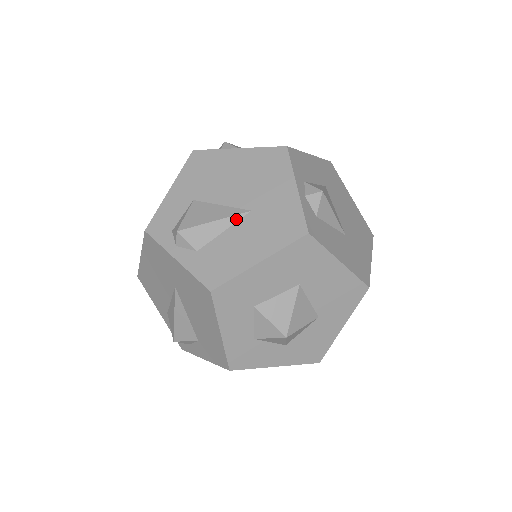
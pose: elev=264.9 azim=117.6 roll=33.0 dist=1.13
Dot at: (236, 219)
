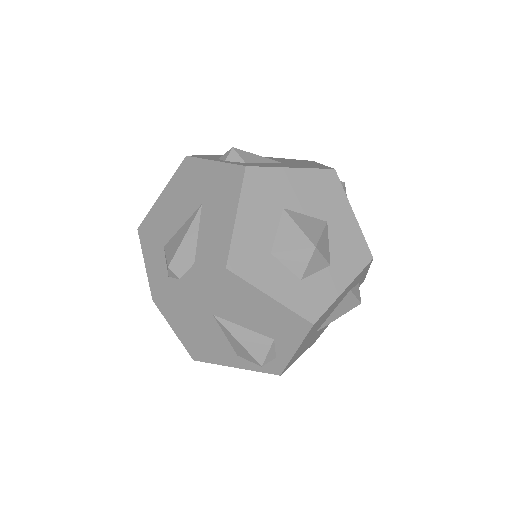
Dot at: (198, 219)
